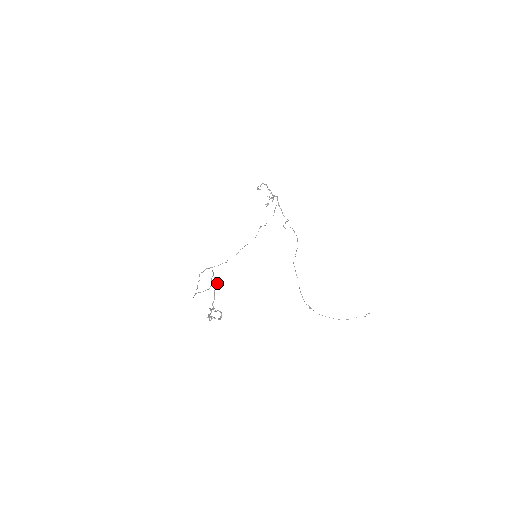
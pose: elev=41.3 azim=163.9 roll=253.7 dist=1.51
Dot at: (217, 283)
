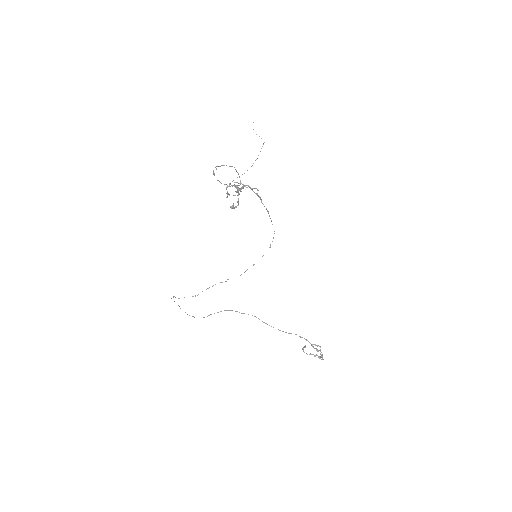
Dot at: occluded
